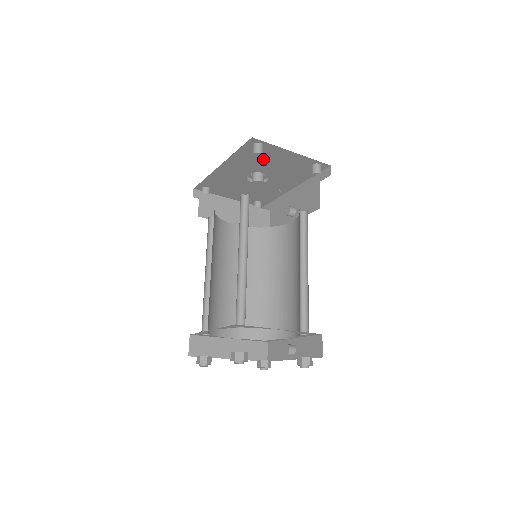
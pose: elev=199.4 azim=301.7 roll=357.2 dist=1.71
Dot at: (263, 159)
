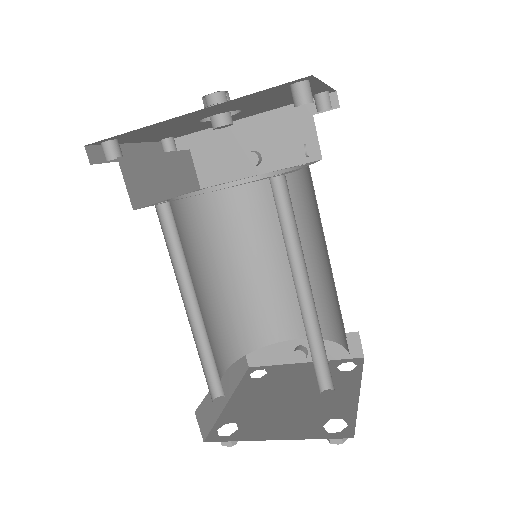
Dot at: (270, 96)
